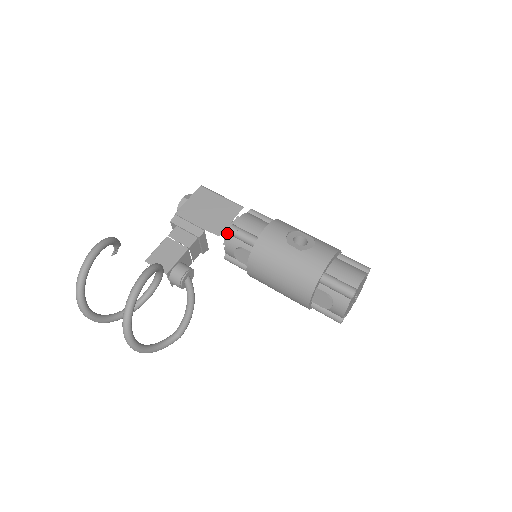
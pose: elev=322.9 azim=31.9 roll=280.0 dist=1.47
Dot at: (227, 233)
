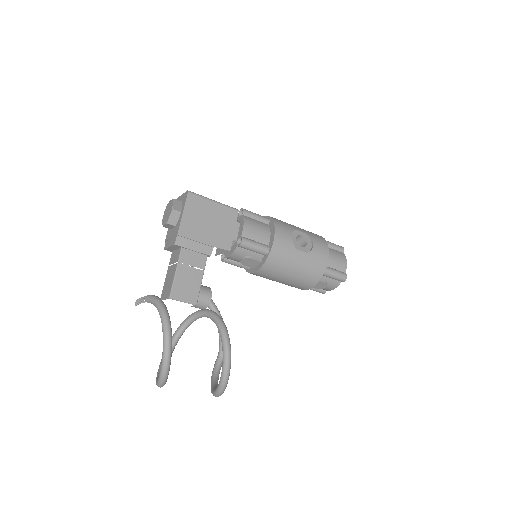
Dot at: occluded
